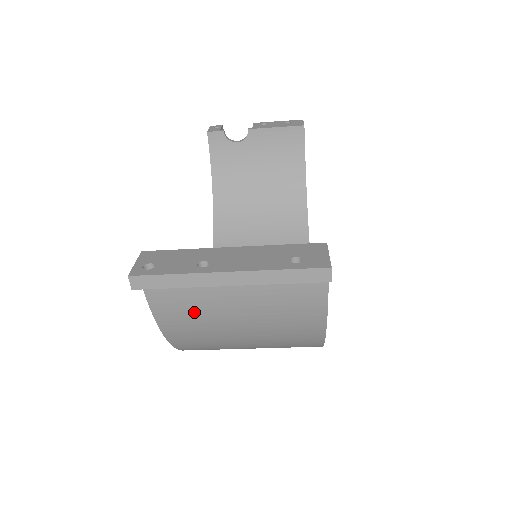
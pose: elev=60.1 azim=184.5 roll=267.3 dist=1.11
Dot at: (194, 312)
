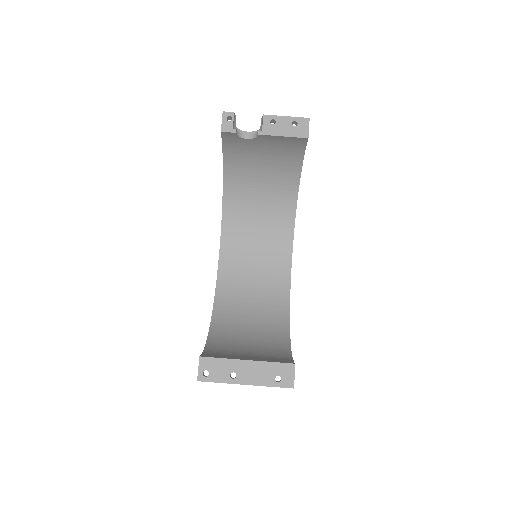
Dot at: occluded
